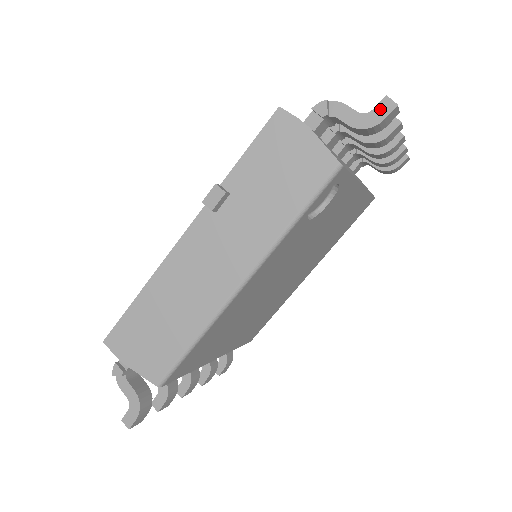
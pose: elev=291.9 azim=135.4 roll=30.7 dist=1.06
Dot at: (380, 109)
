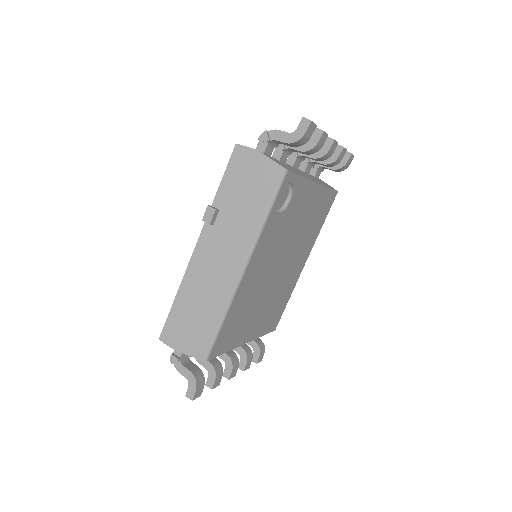
Dot at: (301, 127)
